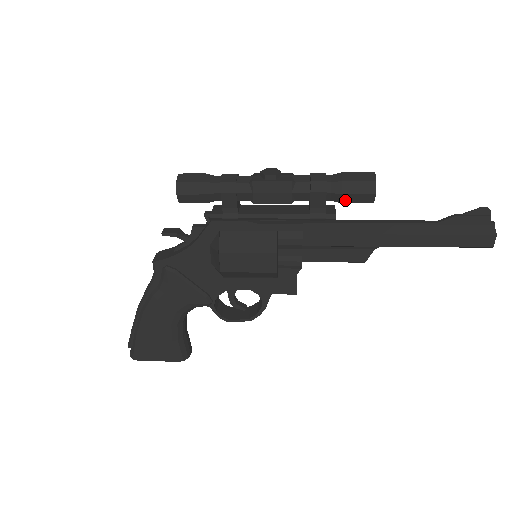
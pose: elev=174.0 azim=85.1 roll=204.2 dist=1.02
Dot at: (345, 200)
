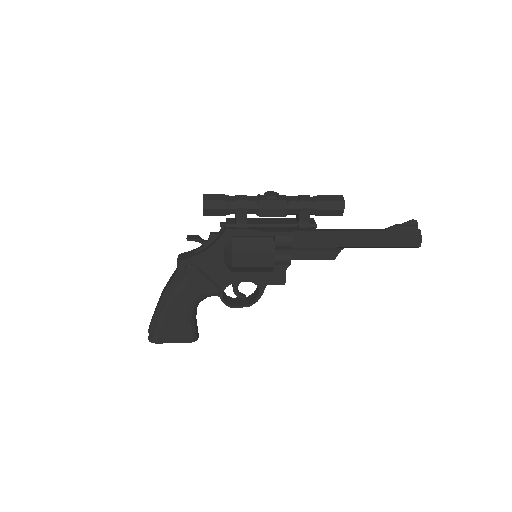
Dot at: (323, 214)
